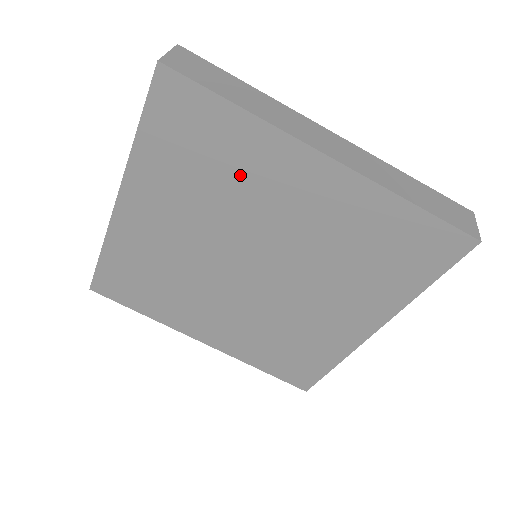
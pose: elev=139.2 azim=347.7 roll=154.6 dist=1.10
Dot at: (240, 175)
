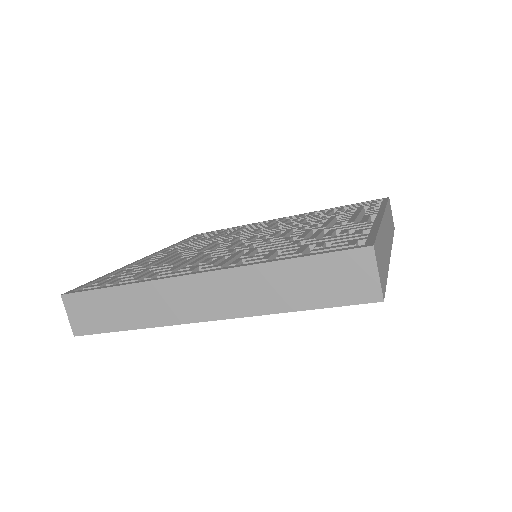
Dot at: occluded
